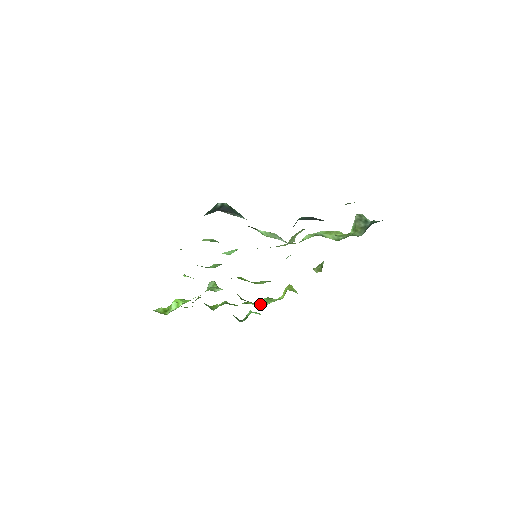
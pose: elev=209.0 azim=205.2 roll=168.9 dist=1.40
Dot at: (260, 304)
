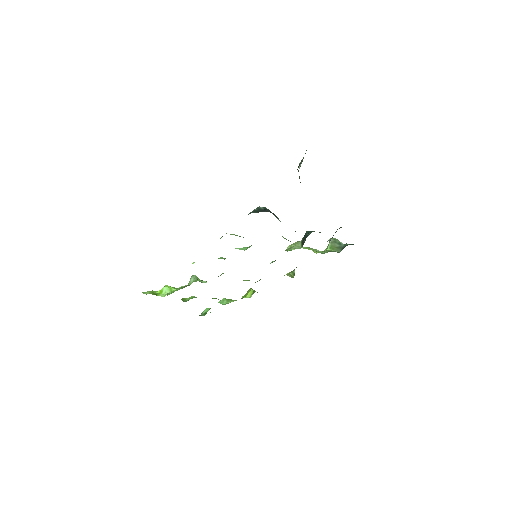
Dot at: (222, 302)
